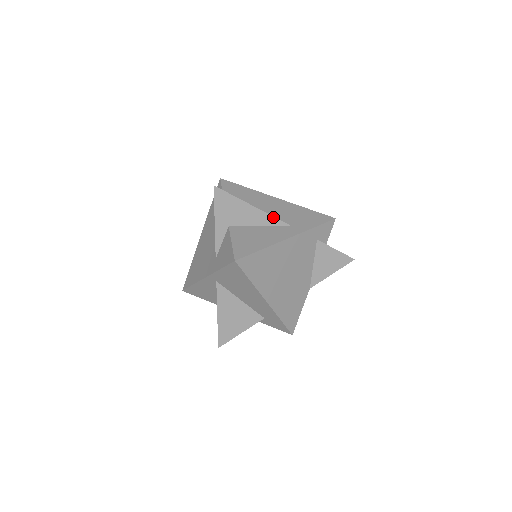
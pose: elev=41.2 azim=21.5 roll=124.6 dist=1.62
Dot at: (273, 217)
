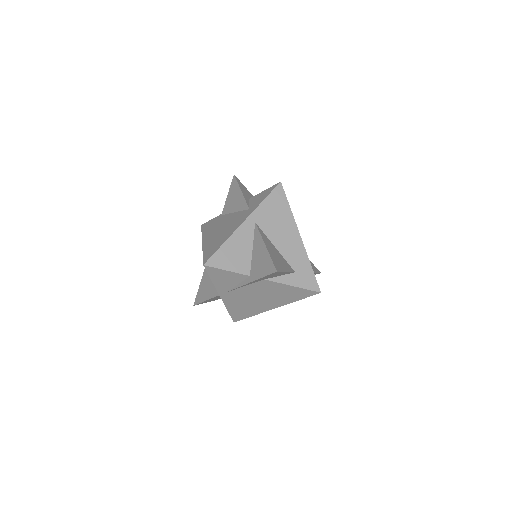
Dot at: occluded
